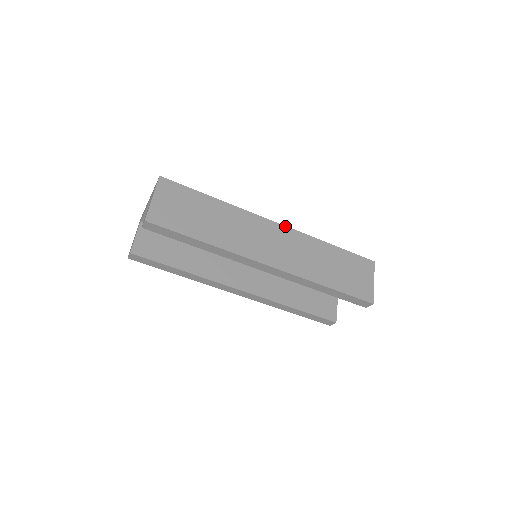
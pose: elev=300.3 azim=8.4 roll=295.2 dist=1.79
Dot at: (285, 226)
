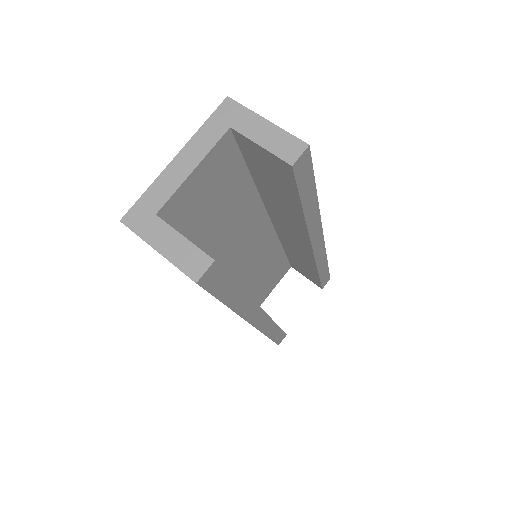
Dot at: occluded
